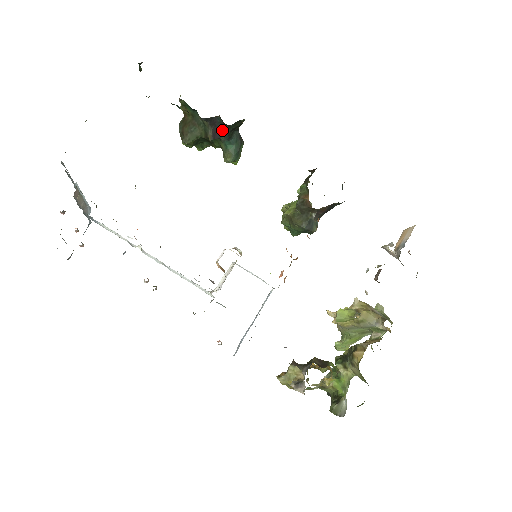
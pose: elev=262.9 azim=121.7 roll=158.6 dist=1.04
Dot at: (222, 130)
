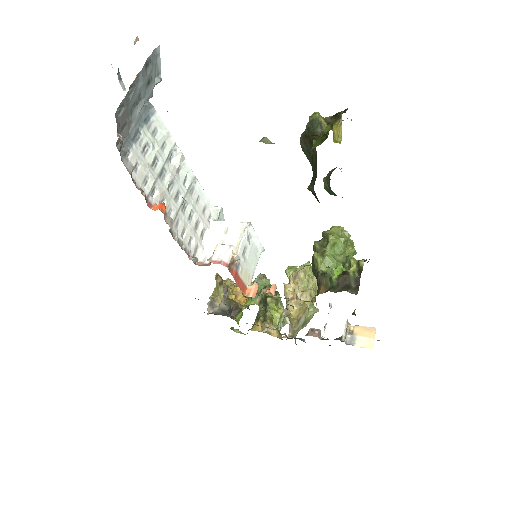
Dot at: occluded
